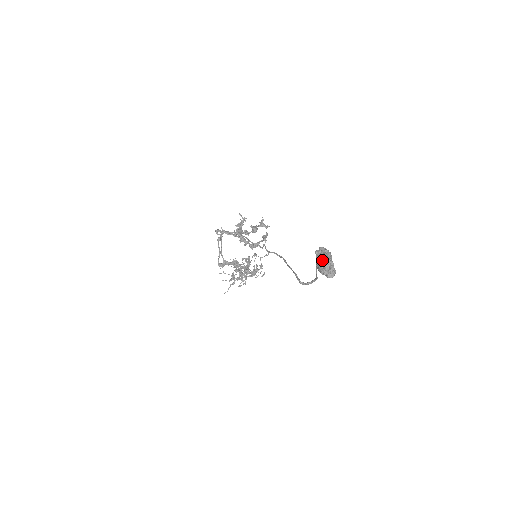
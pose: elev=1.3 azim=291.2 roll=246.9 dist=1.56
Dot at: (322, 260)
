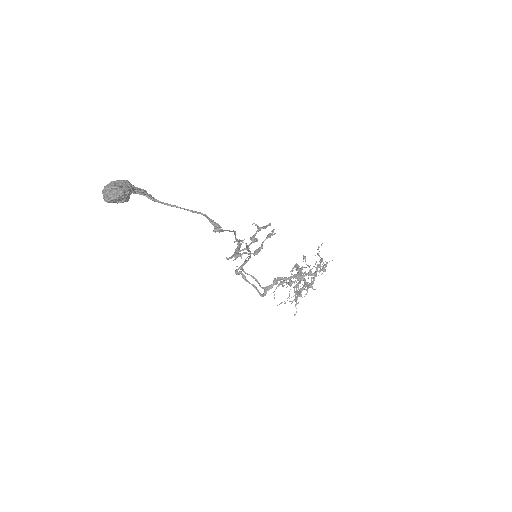
Dot at: occluded
